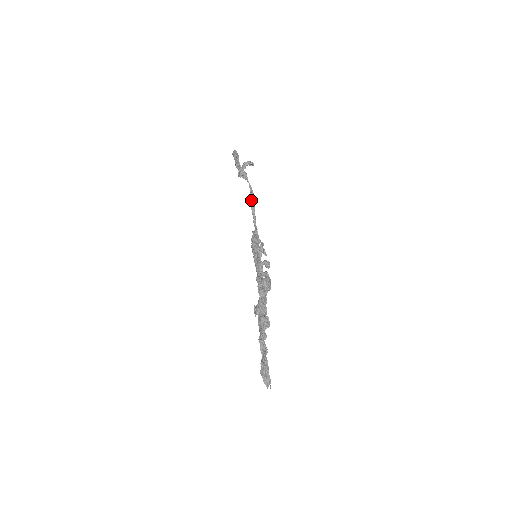
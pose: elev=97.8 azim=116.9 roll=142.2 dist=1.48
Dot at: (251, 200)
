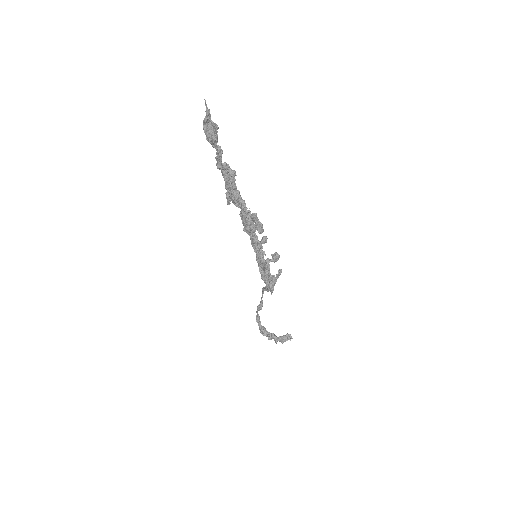
Dot at: (263, 290)
